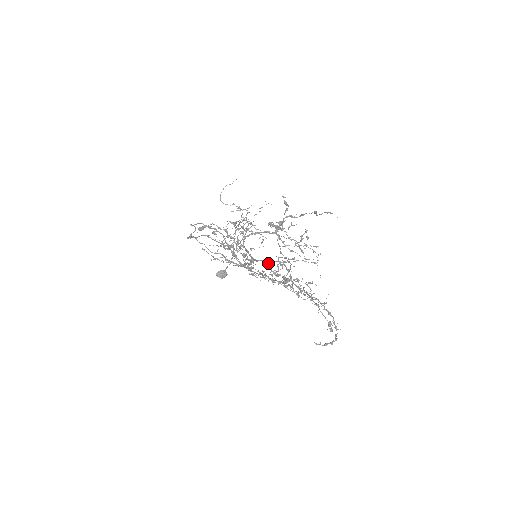
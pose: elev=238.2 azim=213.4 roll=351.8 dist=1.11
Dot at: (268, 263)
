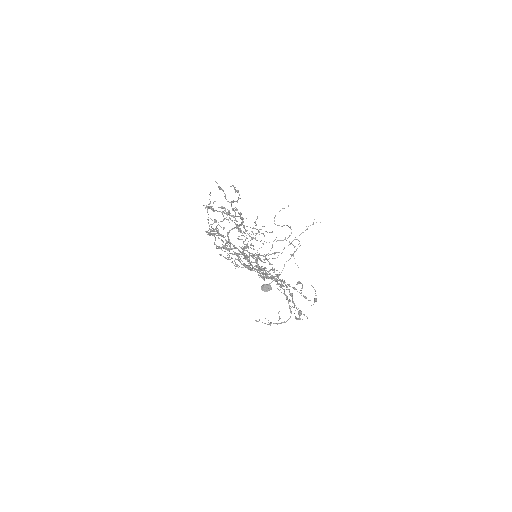
Dot at: (253, 258)
